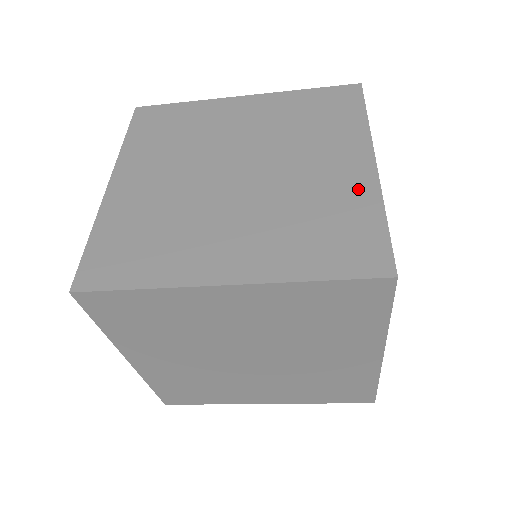
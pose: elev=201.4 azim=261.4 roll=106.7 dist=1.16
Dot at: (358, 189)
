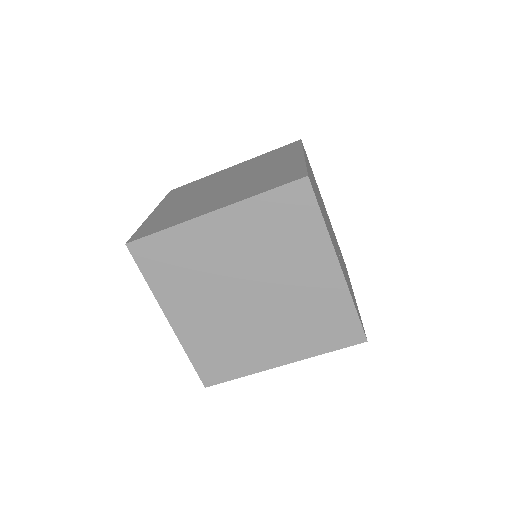
Dot at: (292, 164)
